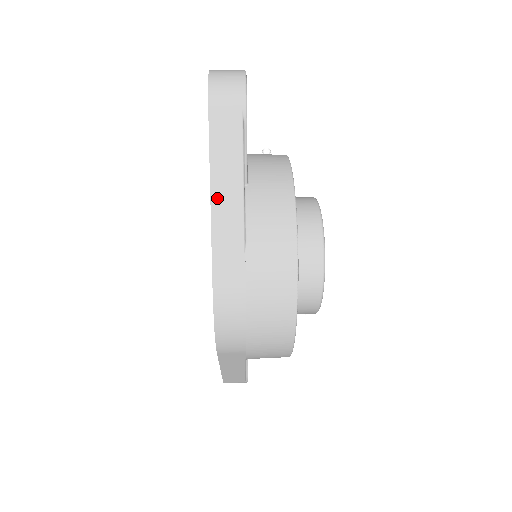
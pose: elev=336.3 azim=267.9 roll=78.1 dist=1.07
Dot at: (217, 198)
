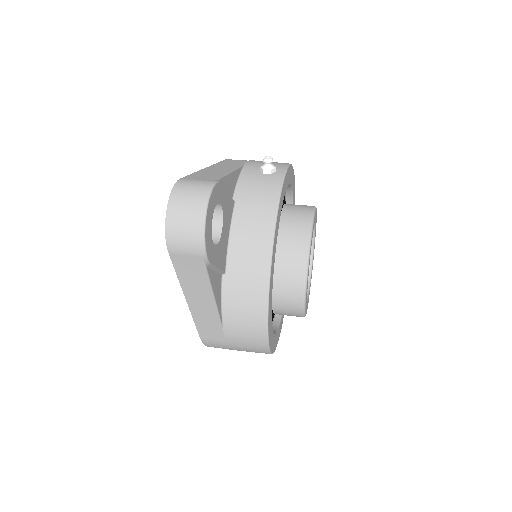
Dot at: (193, 303)
